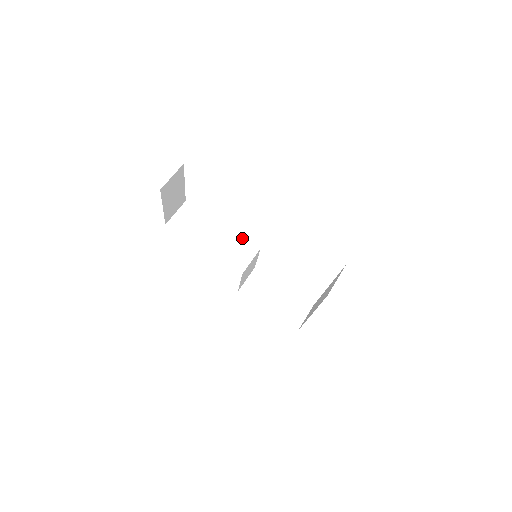
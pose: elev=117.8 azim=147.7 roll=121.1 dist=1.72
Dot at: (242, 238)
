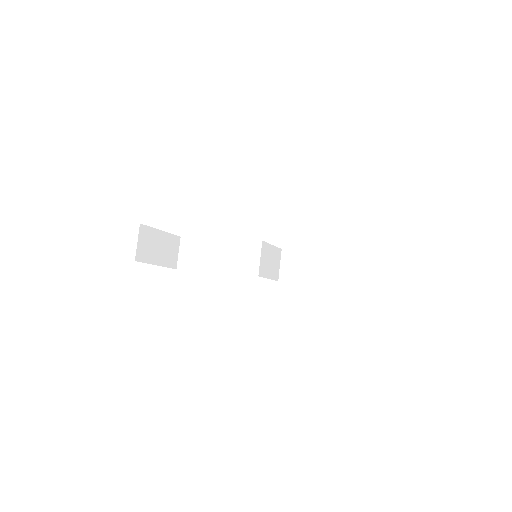
Dot at: (242, 241)
